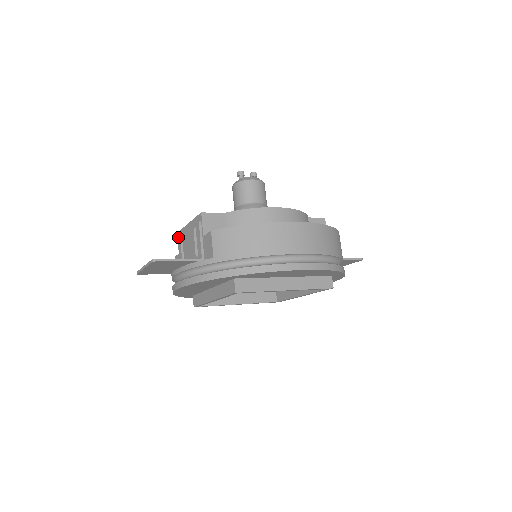
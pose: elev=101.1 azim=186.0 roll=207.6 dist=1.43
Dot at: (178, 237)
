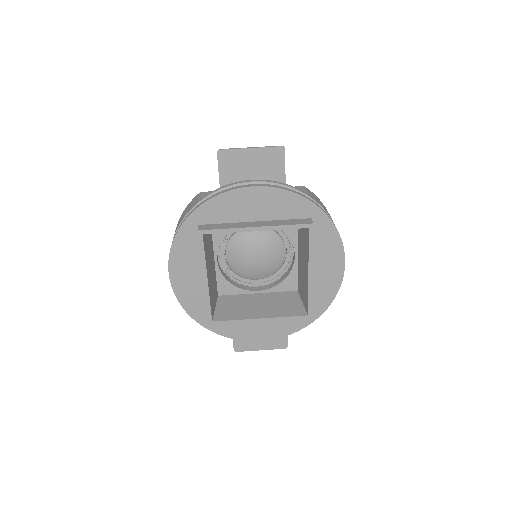
Dot at: occluded
